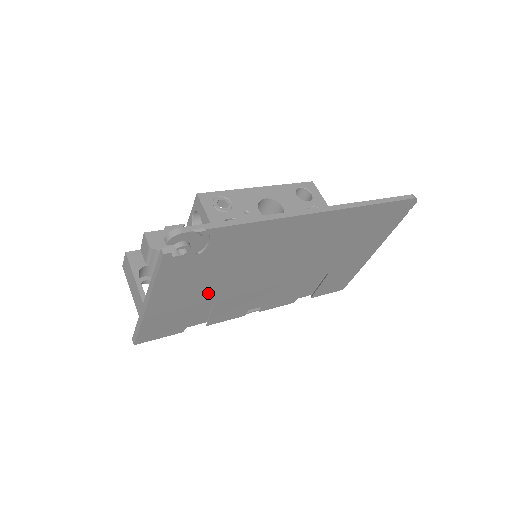
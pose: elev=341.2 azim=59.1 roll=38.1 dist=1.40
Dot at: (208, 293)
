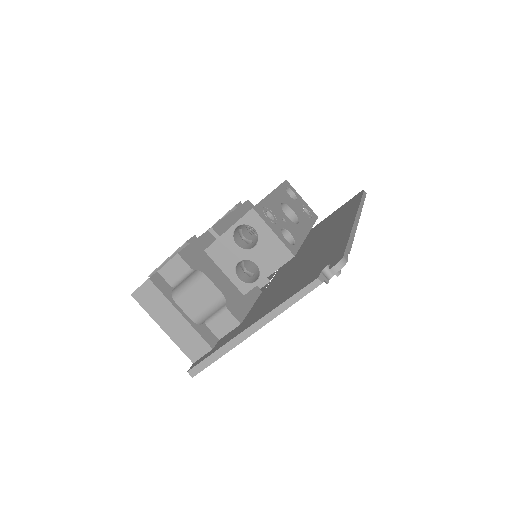
Dot at: occluded
